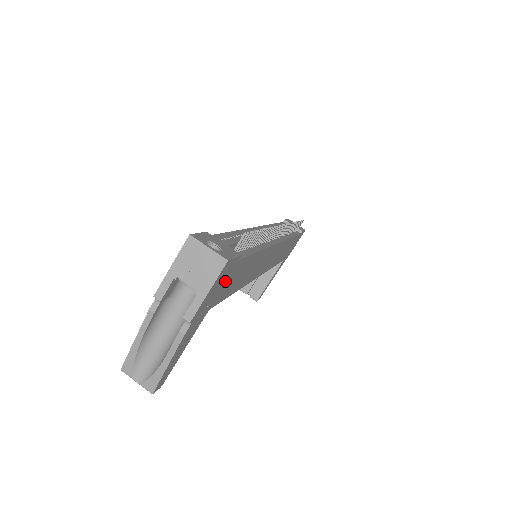
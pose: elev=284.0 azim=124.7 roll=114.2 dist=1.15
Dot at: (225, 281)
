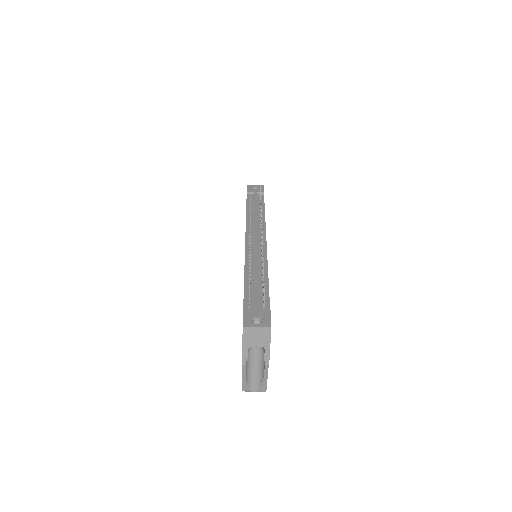
Dot at: occluded
